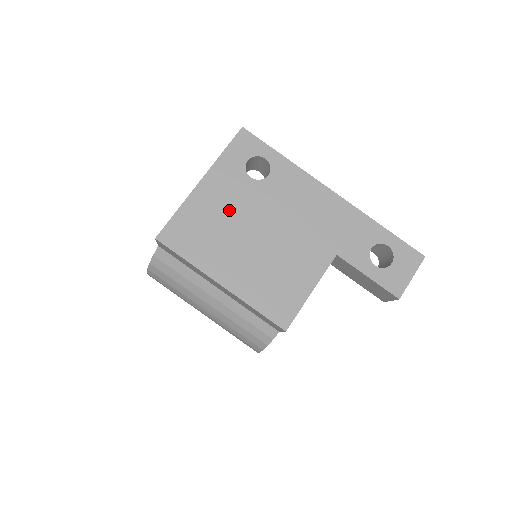
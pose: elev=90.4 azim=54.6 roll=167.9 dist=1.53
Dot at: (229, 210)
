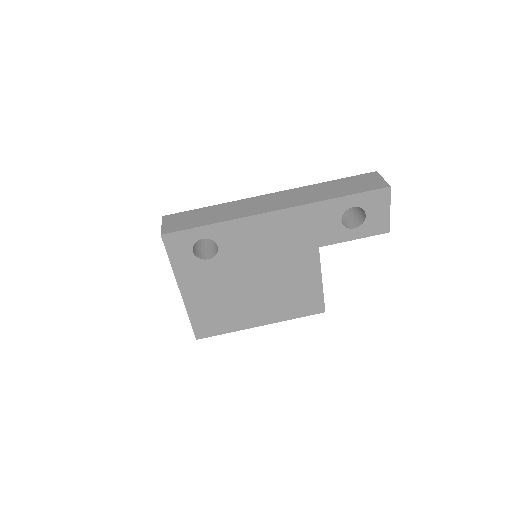
Dot at: (219, 289)
